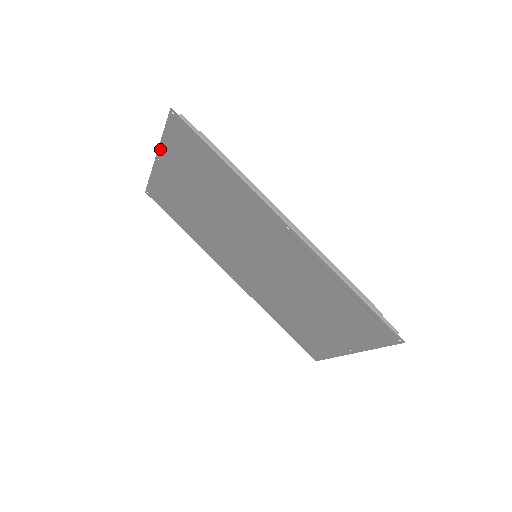
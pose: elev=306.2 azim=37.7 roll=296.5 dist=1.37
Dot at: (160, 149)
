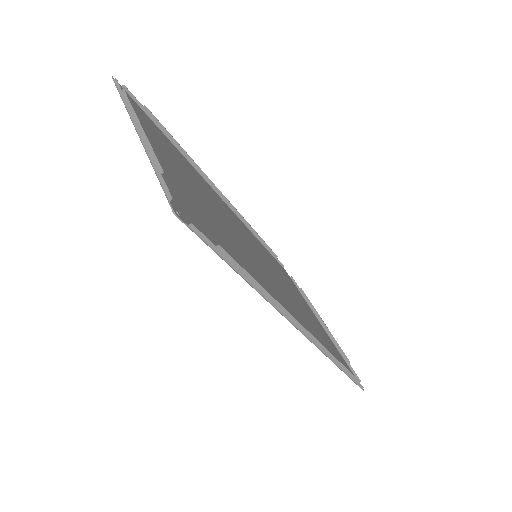
Dot at: (145, 147)
